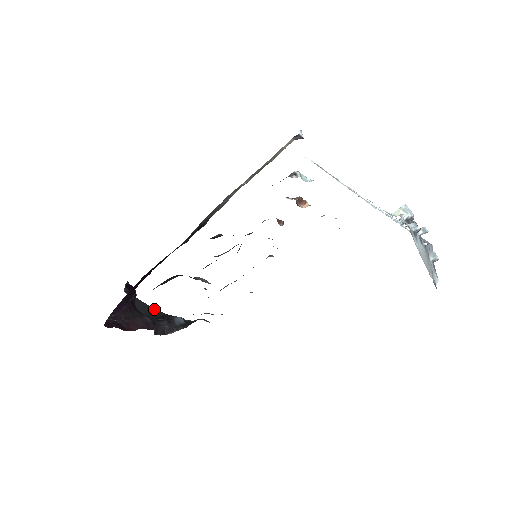
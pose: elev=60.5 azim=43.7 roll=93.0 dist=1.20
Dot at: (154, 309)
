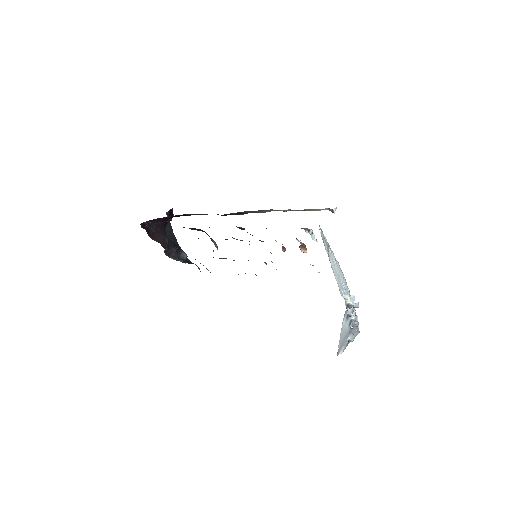
Dot at: (175, 237)
